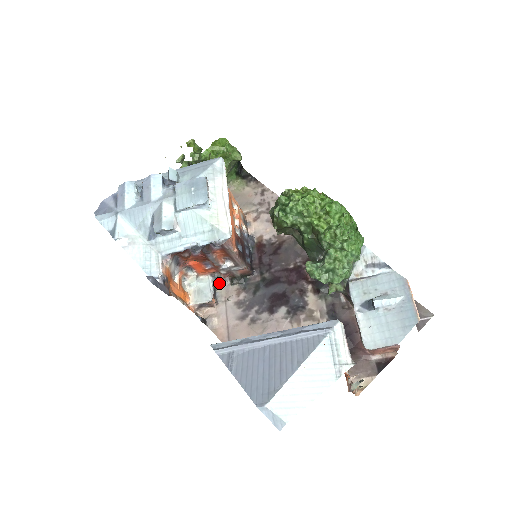
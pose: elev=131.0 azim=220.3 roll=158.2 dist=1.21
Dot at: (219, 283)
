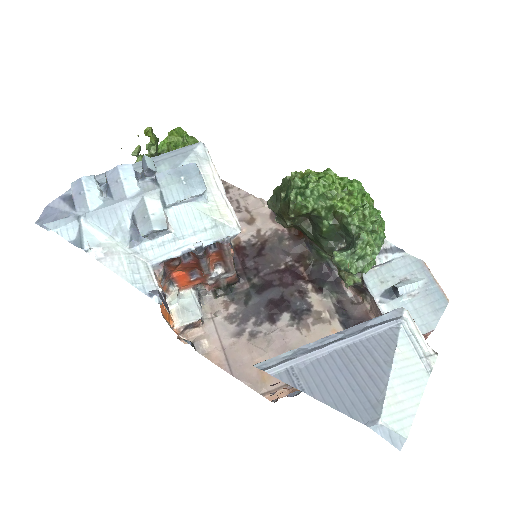
Dot at: (200, 297)
